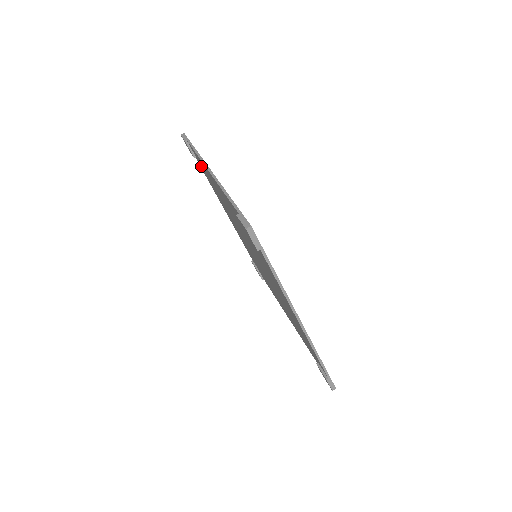
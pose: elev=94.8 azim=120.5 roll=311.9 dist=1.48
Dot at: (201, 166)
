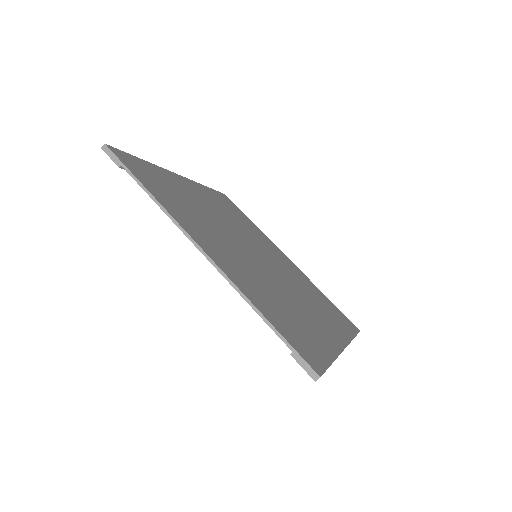
Dot at: occluded
